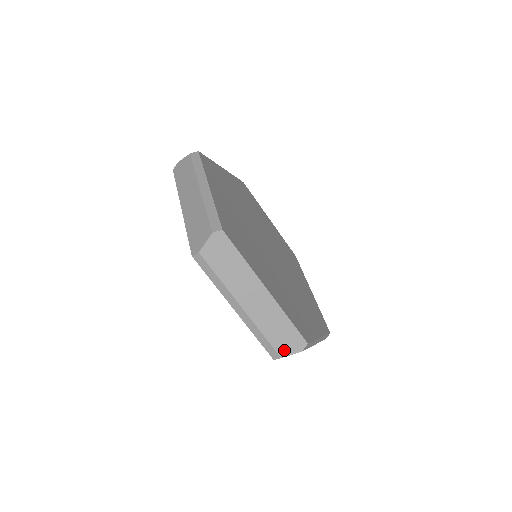
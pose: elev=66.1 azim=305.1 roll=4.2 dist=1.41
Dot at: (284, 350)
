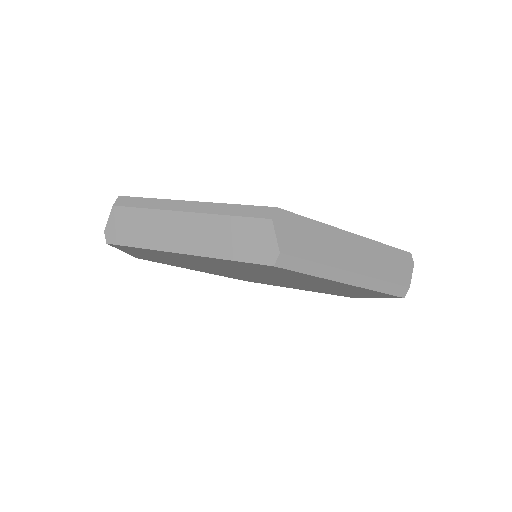
Dot at: (405, 278)
